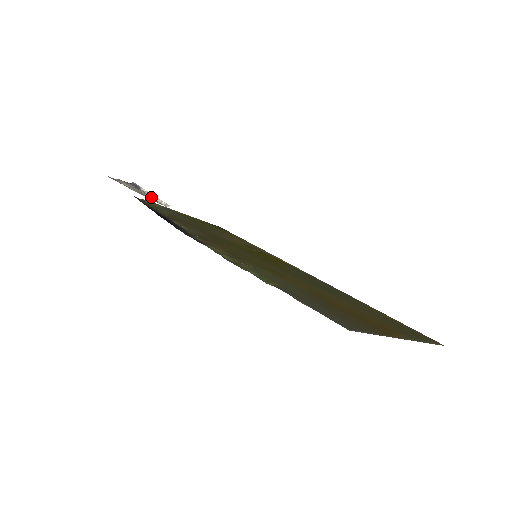
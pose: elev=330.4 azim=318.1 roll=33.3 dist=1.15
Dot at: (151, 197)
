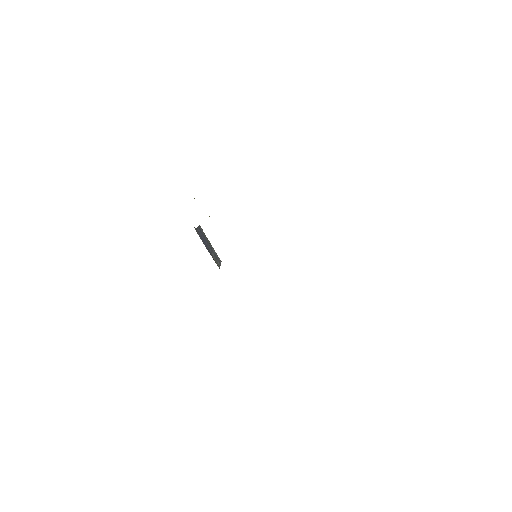
Dot at: (206, 241)
